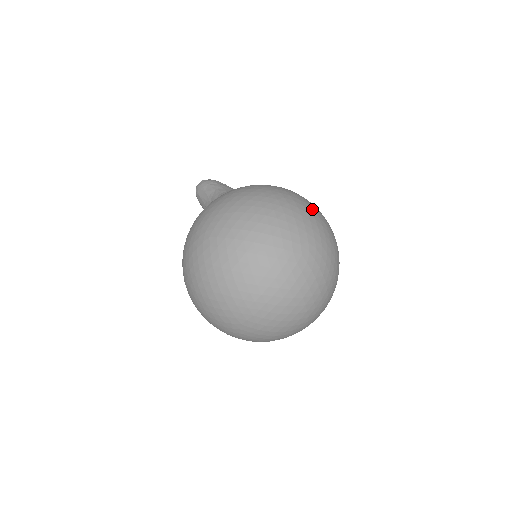
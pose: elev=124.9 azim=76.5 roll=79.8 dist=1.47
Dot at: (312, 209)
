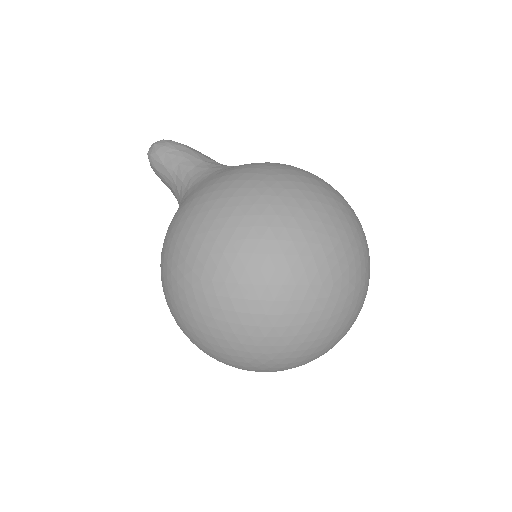
Dot at: (331, 201)
